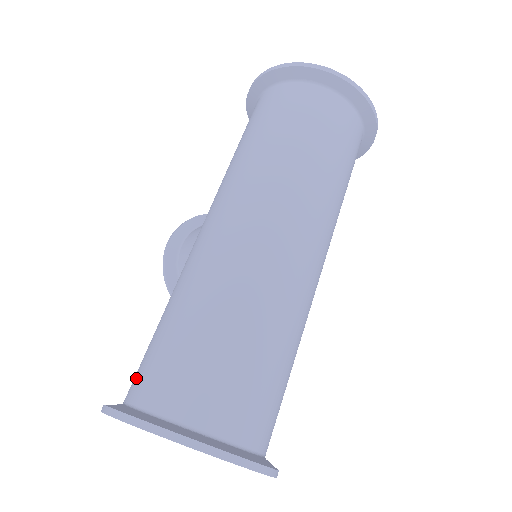
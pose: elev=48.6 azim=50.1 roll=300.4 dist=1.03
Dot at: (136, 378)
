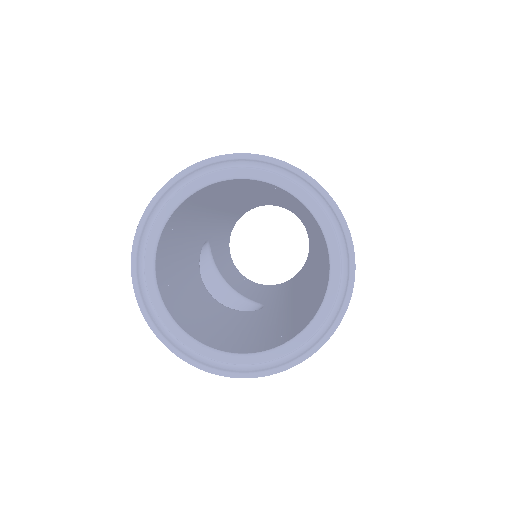
Dot at: occluded
